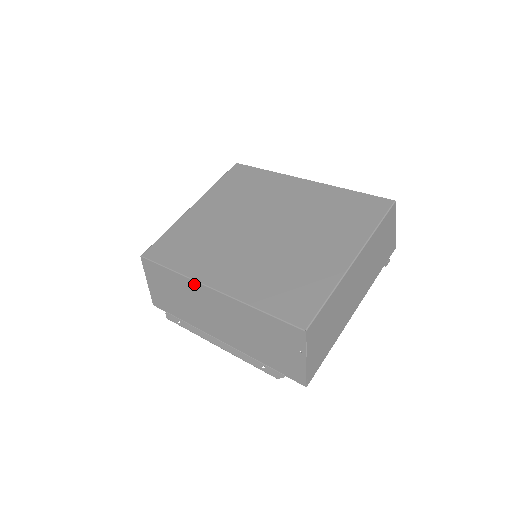
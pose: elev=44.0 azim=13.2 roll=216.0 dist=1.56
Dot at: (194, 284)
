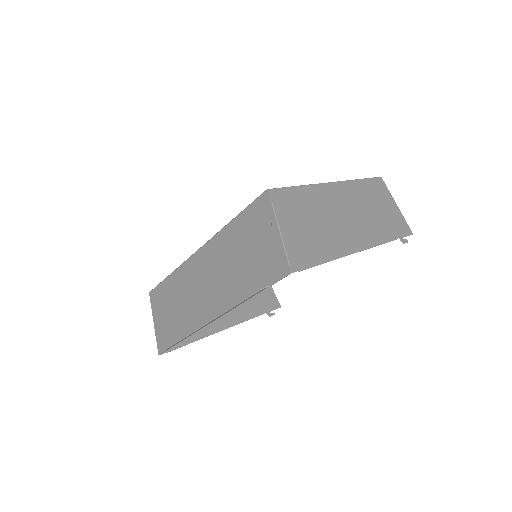
Dot at: (185, 266)
